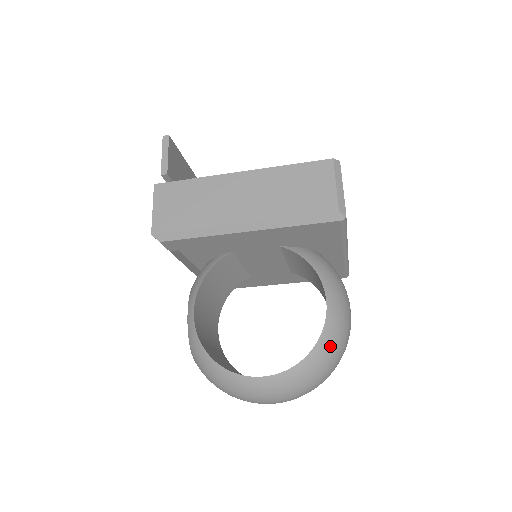
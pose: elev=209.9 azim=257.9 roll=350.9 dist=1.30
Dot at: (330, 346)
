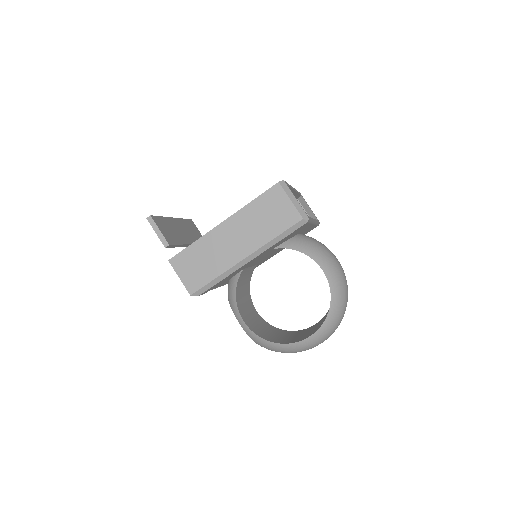
Dot at: (339, 295)
